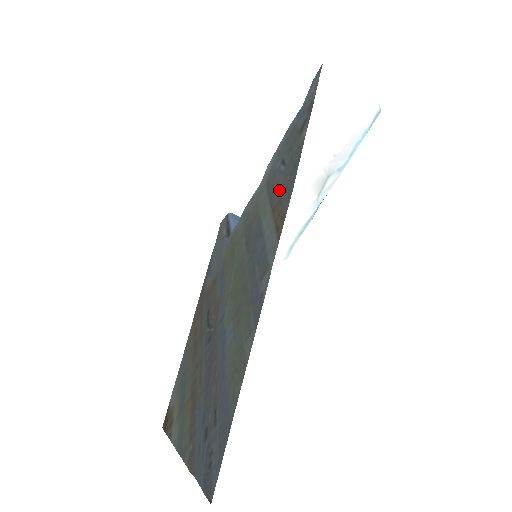
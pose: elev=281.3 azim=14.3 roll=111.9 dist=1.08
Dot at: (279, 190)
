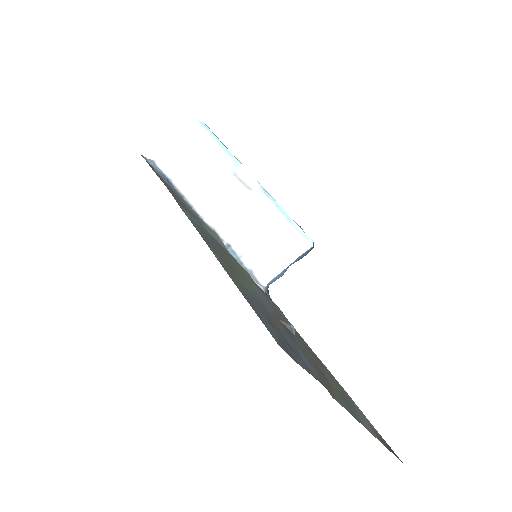
Dot at: occluded
